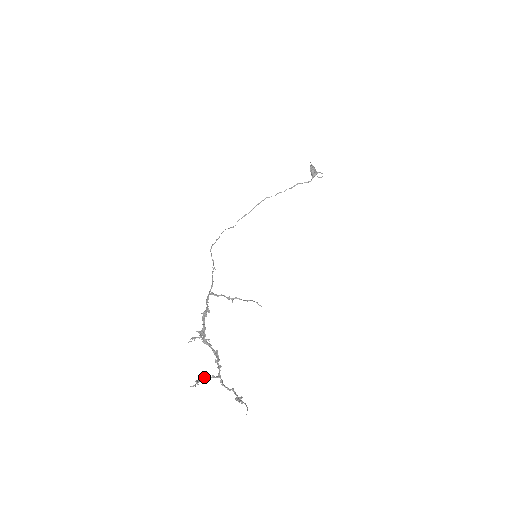
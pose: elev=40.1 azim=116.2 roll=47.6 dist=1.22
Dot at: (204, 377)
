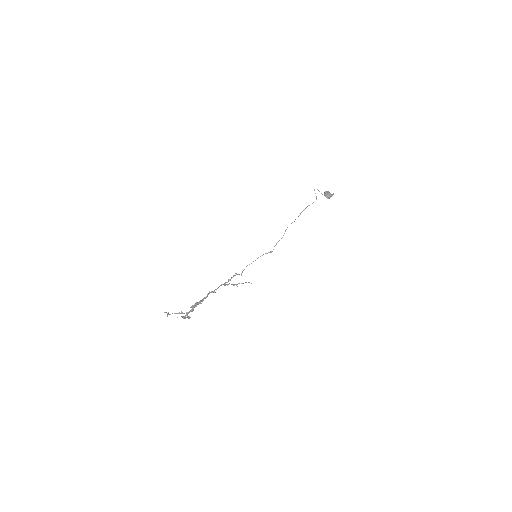
Dot at: (176, 313)
